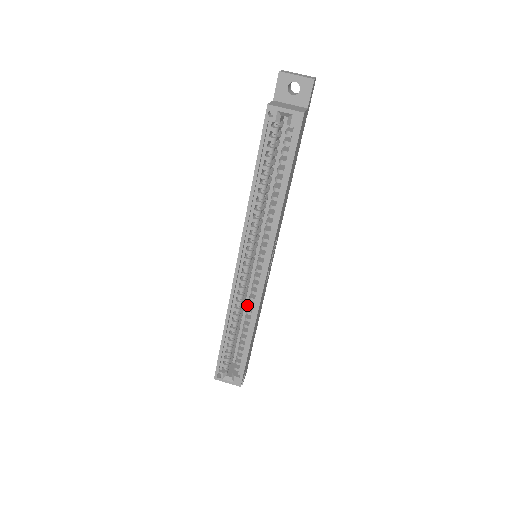
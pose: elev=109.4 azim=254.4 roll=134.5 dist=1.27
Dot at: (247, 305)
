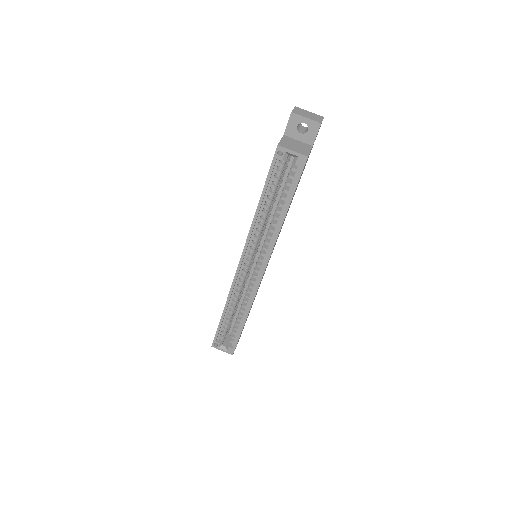
Dot at: occluded
